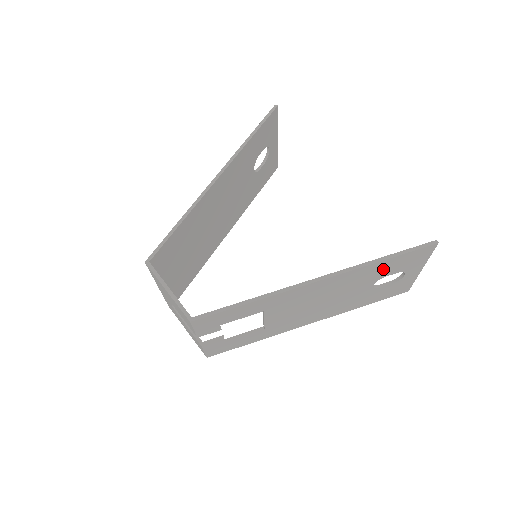
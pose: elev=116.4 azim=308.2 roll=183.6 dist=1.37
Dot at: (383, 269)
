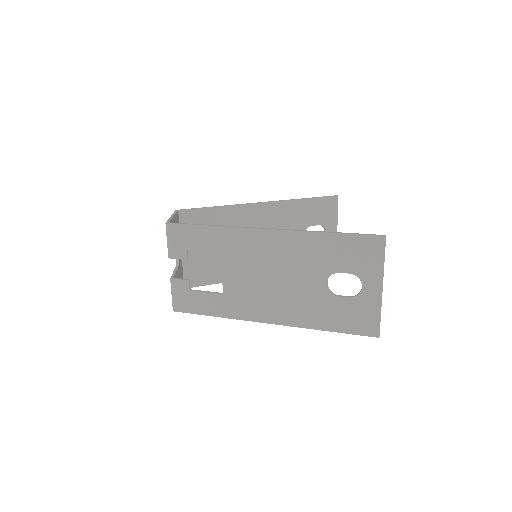
Dot at: (332, 253)
